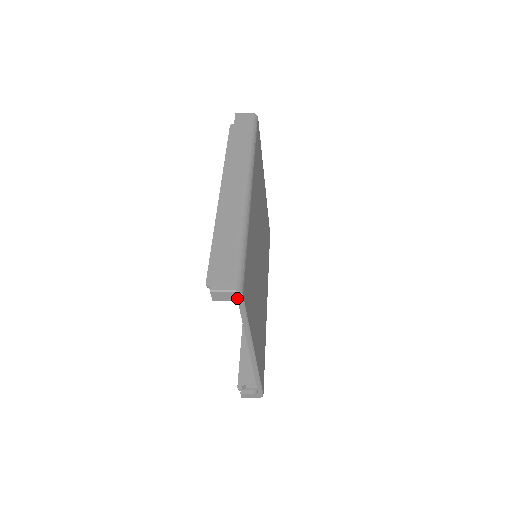
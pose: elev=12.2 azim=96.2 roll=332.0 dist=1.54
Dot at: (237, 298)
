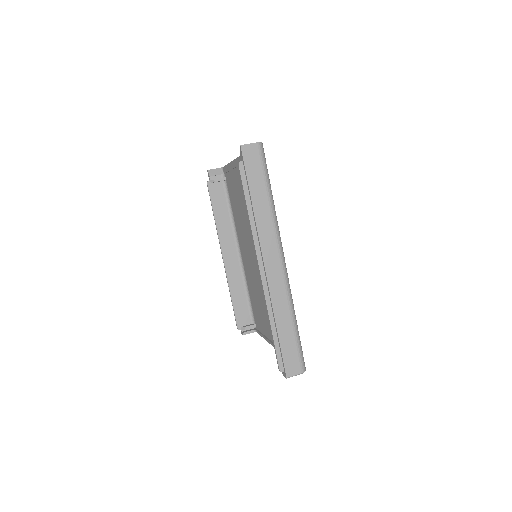
Dot at: occluded
